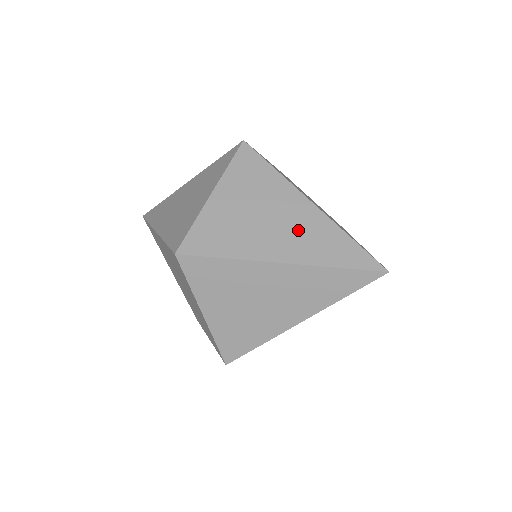
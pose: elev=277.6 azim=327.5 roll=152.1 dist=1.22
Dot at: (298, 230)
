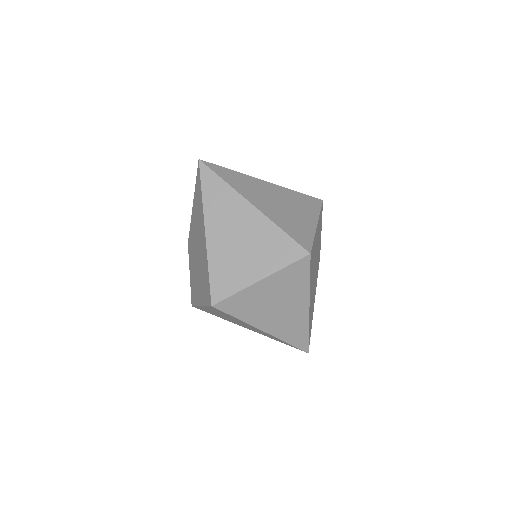
Dot at: (288, 320)
